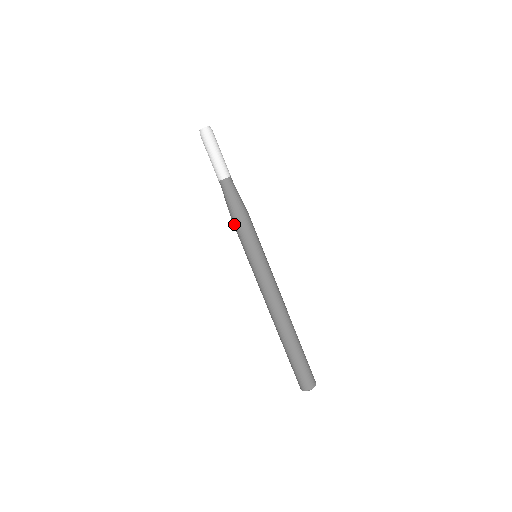
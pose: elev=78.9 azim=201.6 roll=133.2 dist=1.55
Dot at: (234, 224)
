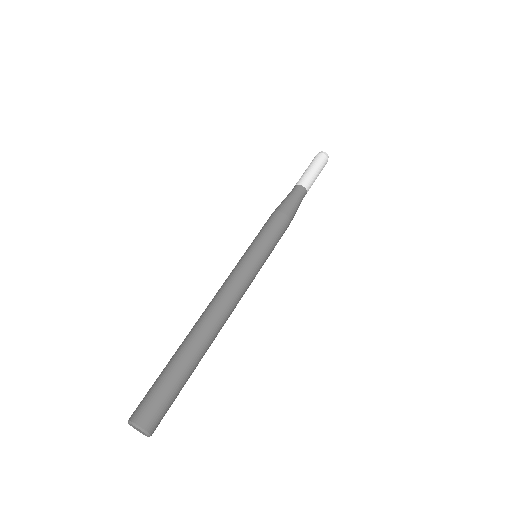
Dot at: (271, 216)
